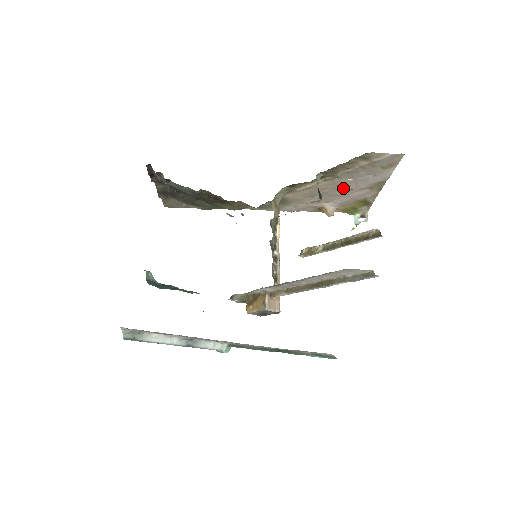
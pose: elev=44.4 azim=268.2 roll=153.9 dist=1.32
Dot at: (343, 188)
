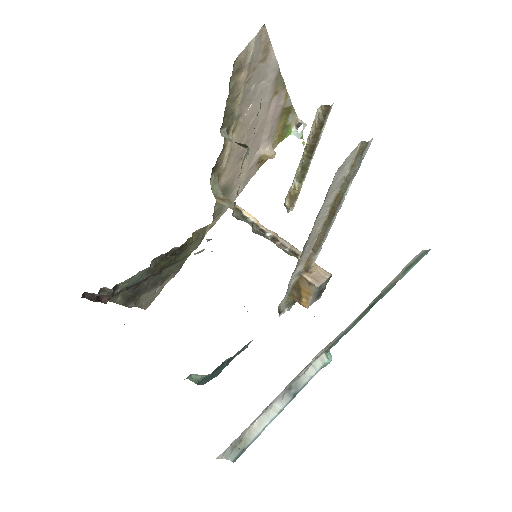
Dot at: (255, 120)
